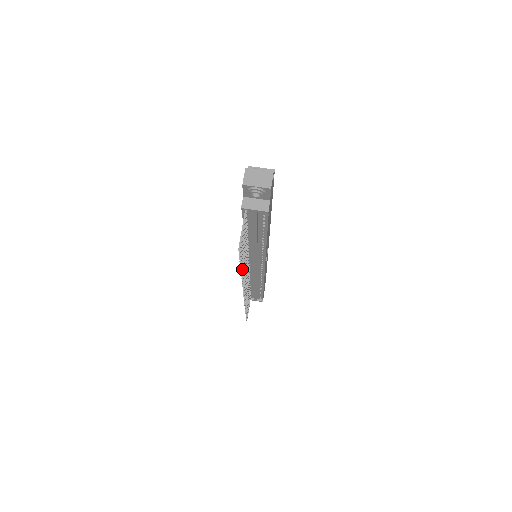
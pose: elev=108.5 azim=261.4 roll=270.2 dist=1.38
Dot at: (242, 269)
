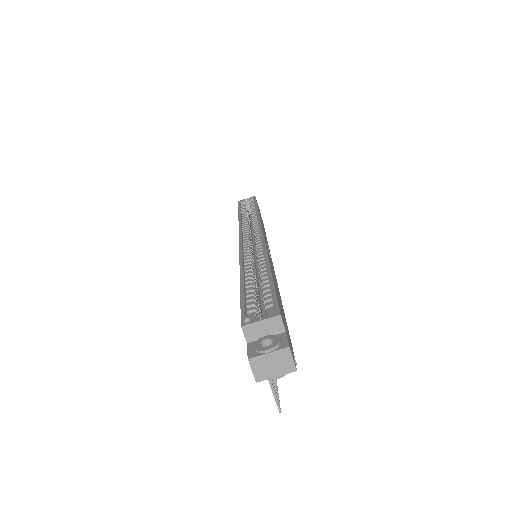
Dot at: occluded
